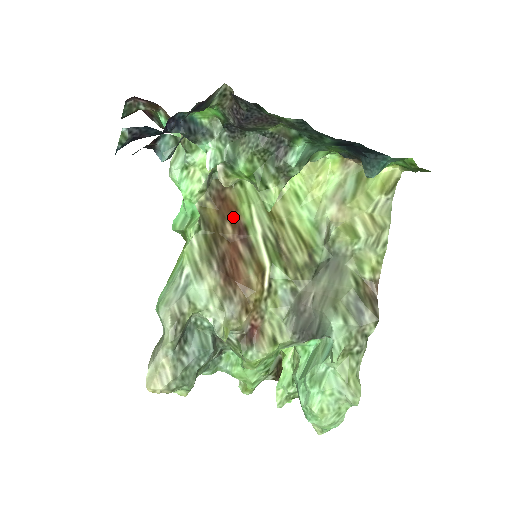
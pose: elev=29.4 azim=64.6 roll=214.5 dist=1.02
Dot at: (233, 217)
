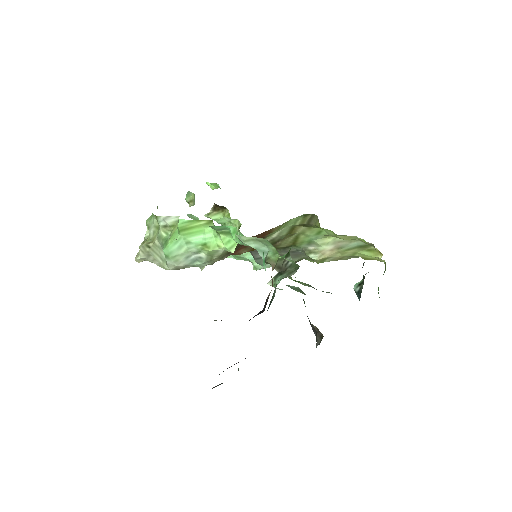
Dot at: occluded
